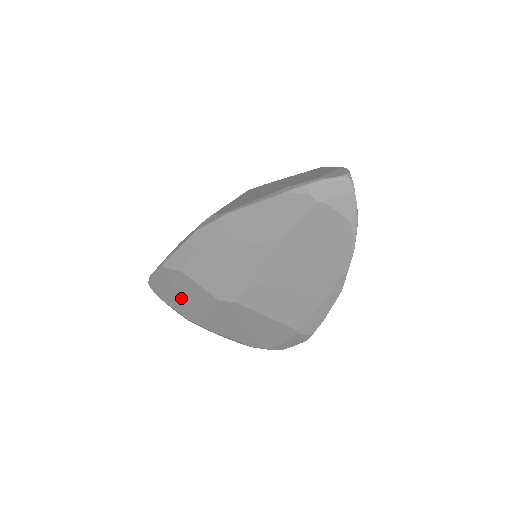
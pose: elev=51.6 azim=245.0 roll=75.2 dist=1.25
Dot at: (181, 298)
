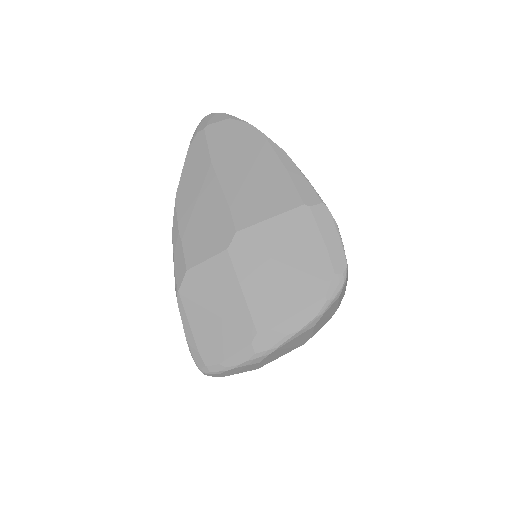
Dot at: (218, 314)
